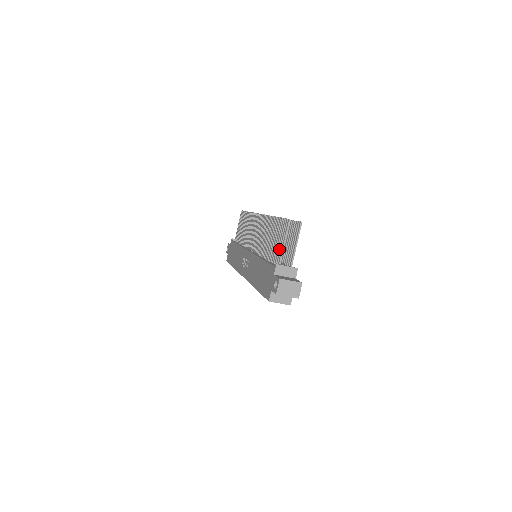
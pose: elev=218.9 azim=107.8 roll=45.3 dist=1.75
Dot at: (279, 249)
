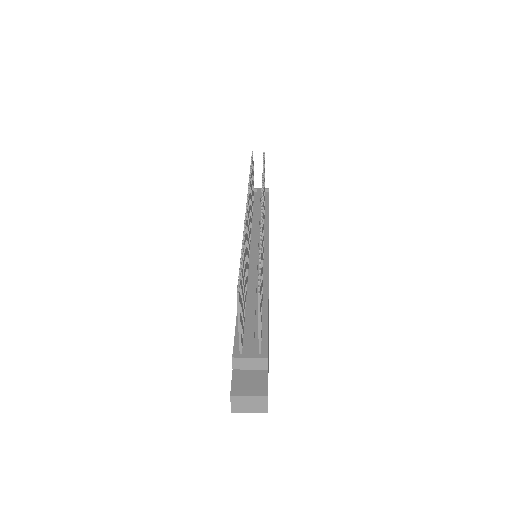
Dot at: occluded
